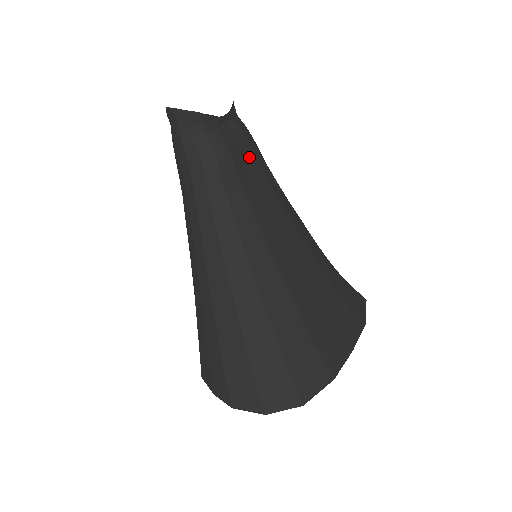
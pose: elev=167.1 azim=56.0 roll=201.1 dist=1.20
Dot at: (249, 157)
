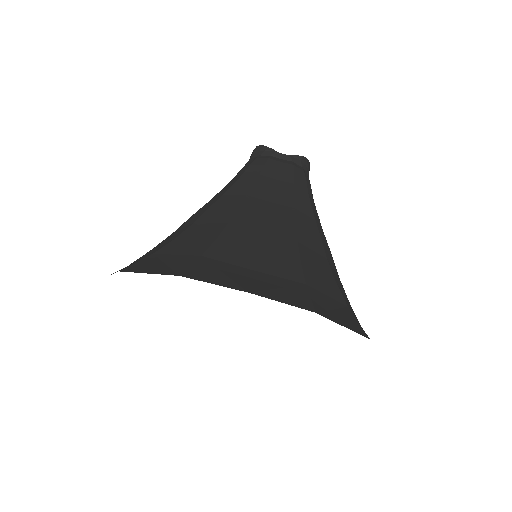
Dot at: (286, 173)
